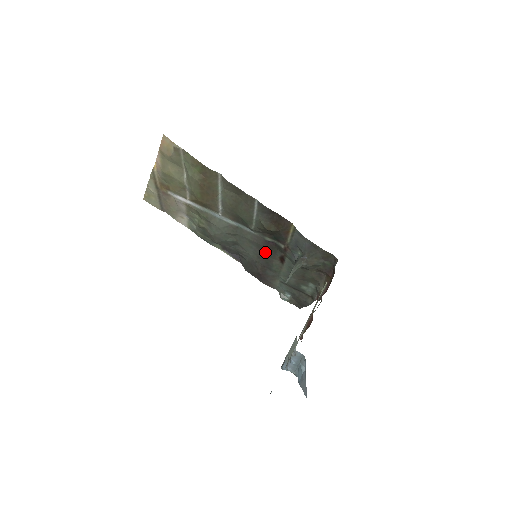
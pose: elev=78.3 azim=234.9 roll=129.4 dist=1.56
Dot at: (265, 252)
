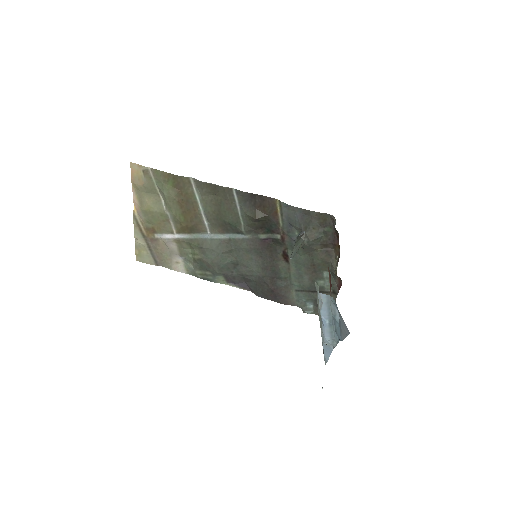
Dot at: (266, 257)
